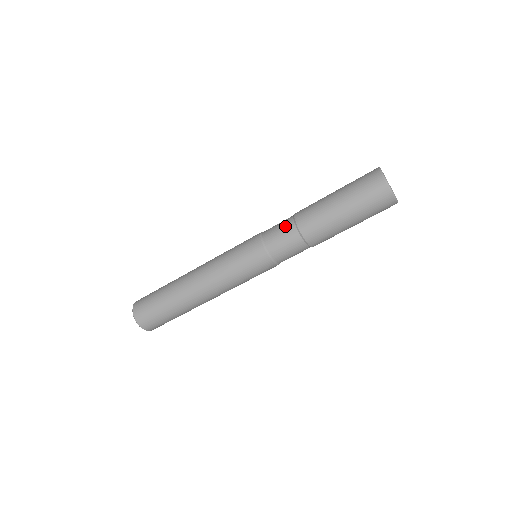
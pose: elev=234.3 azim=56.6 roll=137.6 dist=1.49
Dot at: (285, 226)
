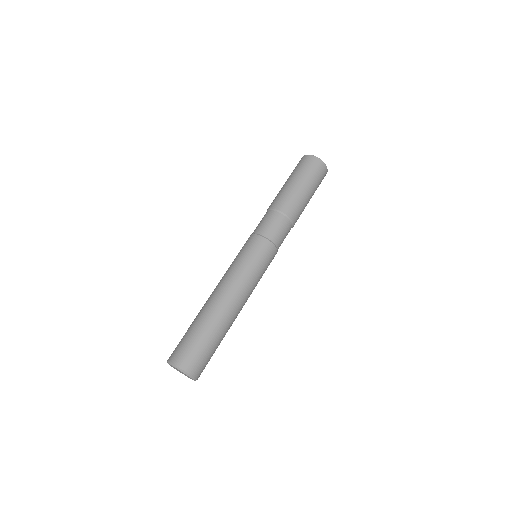
Dot at: (263, 217)
